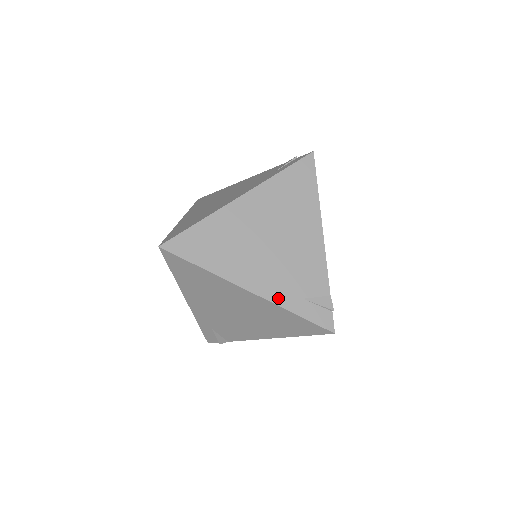
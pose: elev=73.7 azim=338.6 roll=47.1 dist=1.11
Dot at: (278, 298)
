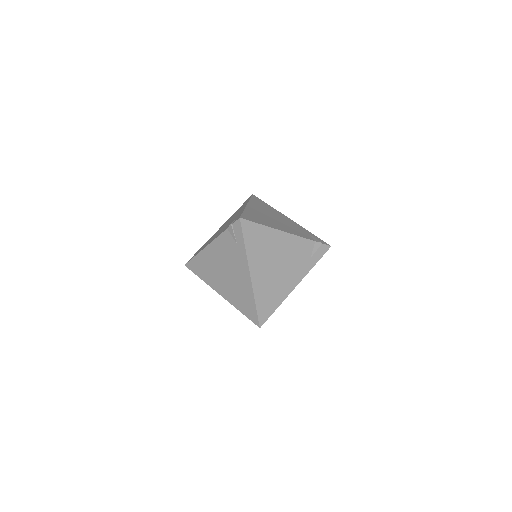
Dot at: occluded
